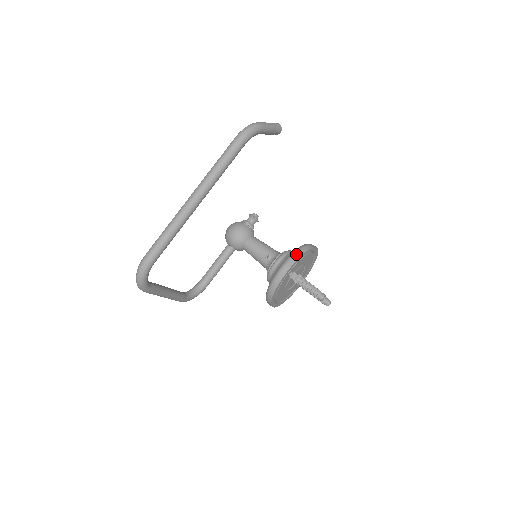
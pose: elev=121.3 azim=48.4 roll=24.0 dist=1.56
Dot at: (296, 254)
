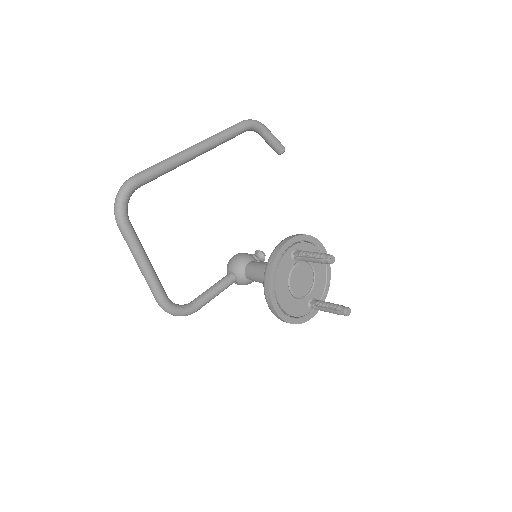
Dot at: (299, 234)
